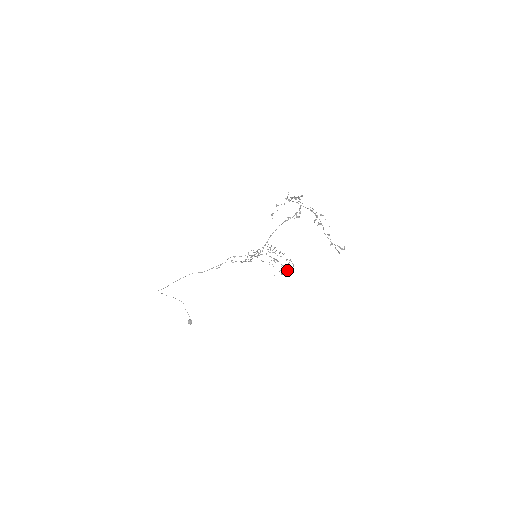
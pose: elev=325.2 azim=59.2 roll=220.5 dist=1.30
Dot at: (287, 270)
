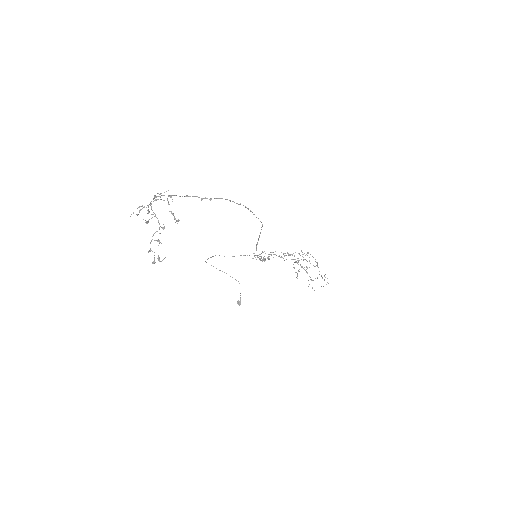
Dot at: (321, 286)
